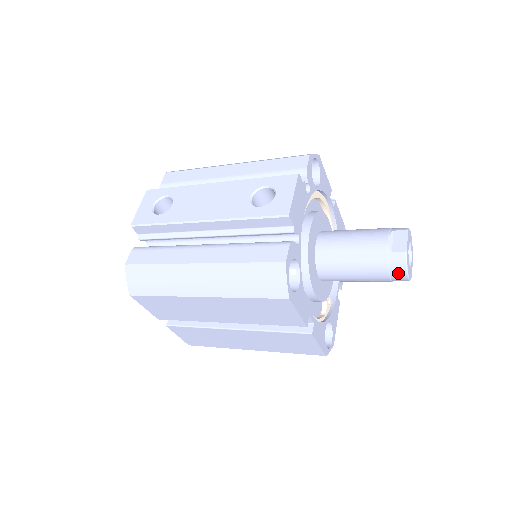
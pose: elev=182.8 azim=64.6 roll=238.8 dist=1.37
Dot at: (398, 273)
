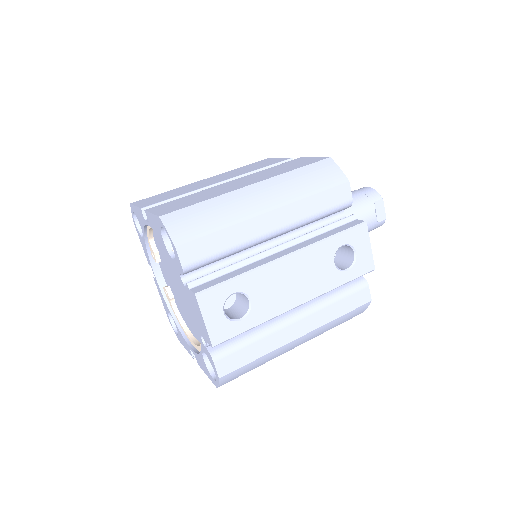
Dot at: (373, 229)
